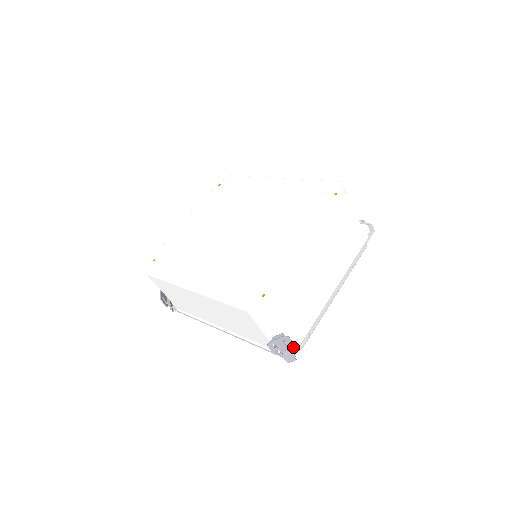
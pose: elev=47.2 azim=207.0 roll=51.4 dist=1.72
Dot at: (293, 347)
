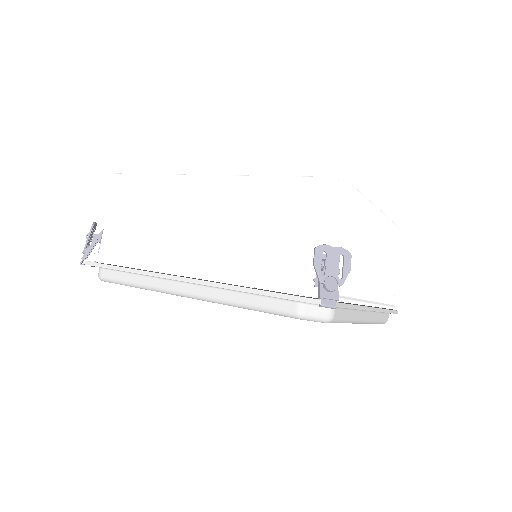
Dot at: occluded
